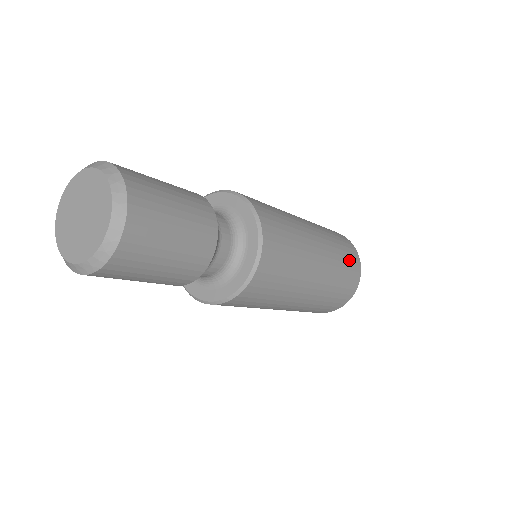
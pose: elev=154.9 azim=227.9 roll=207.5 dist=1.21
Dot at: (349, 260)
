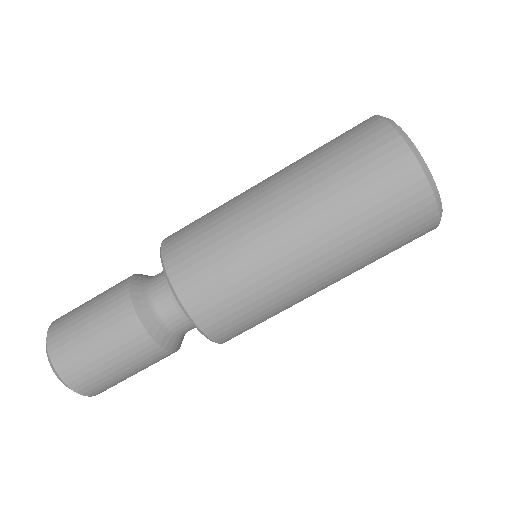
Dot at: (391, 210)
